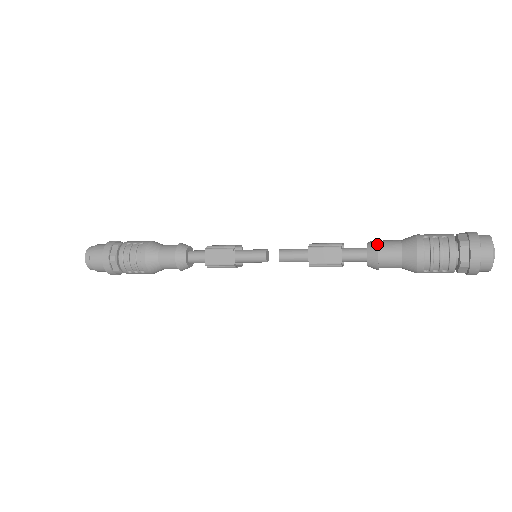
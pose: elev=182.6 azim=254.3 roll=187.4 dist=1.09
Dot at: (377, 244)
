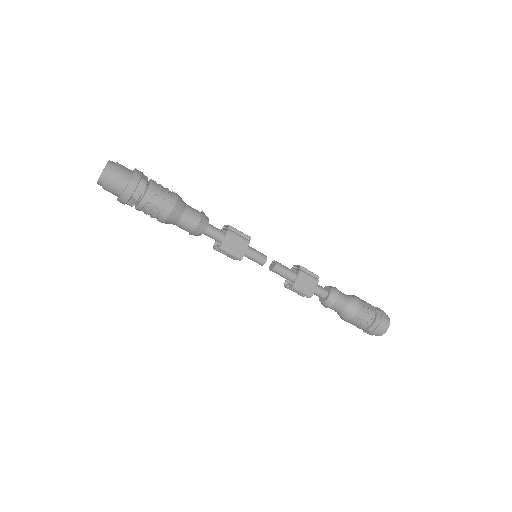
Dot at: occluded
